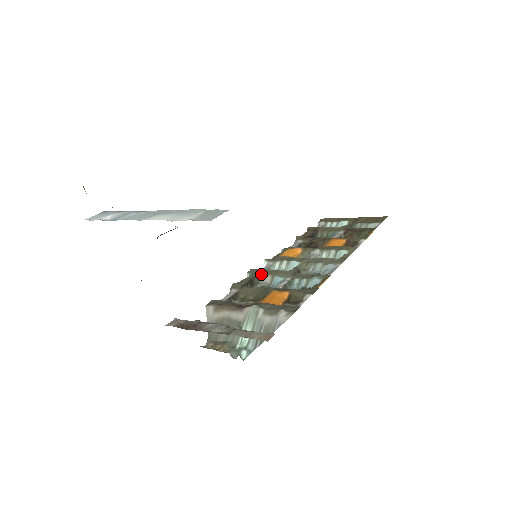
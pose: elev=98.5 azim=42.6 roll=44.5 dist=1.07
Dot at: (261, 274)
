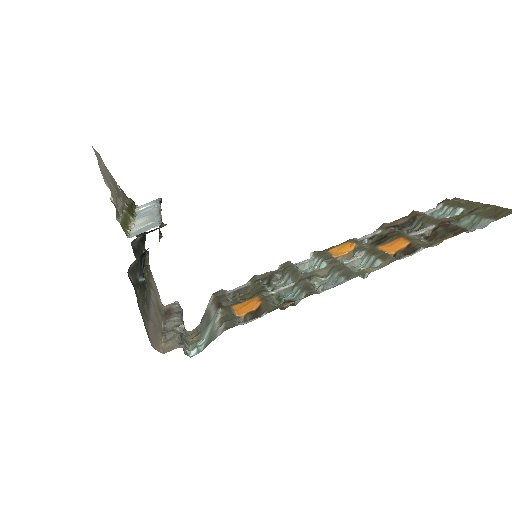
Dot at: (286, 270)
